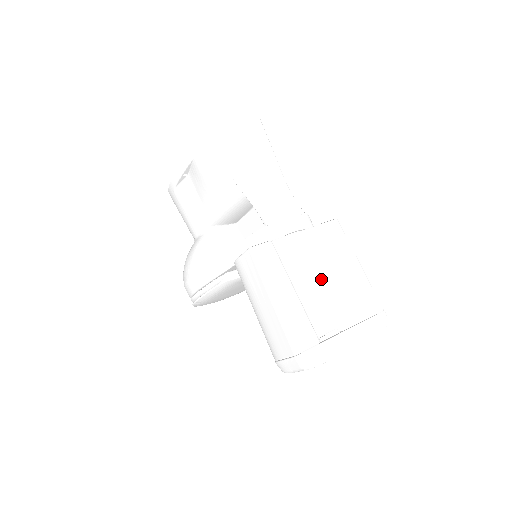
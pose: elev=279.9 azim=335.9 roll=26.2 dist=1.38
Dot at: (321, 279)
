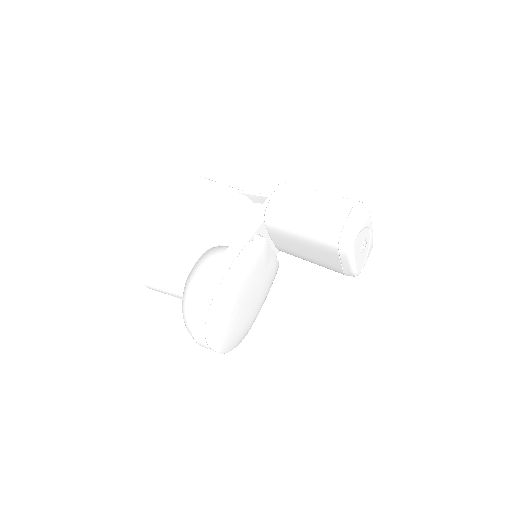
Dot at: occluded
